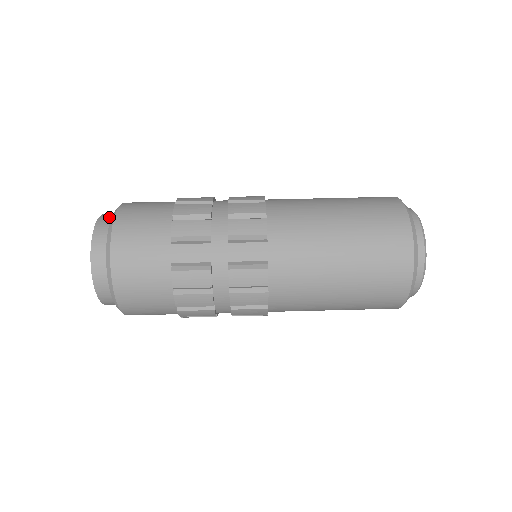
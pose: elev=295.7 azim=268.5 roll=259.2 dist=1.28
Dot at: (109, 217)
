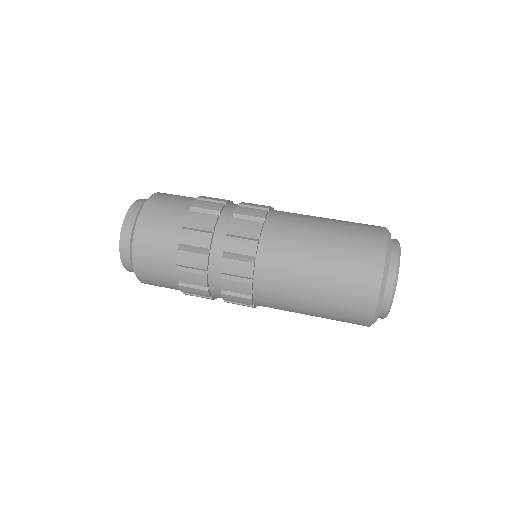
Dot at: occluded
